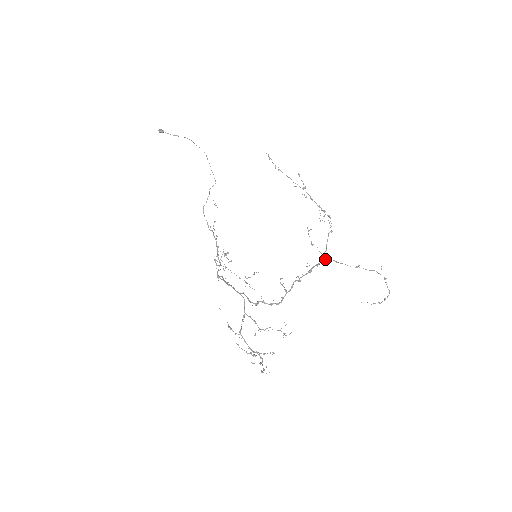
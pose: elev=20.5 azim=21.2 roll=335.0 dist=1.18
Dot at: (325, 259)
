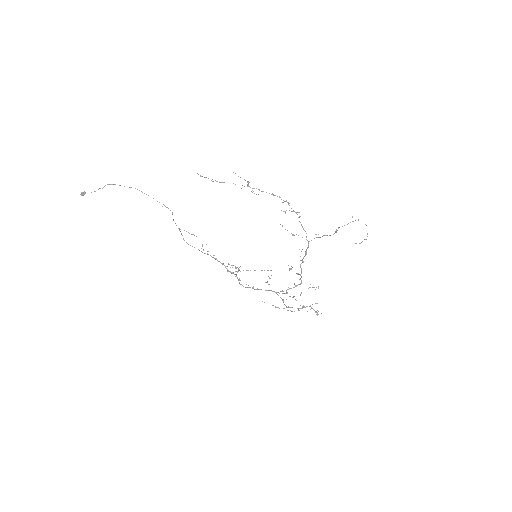
Dot at: occluded
